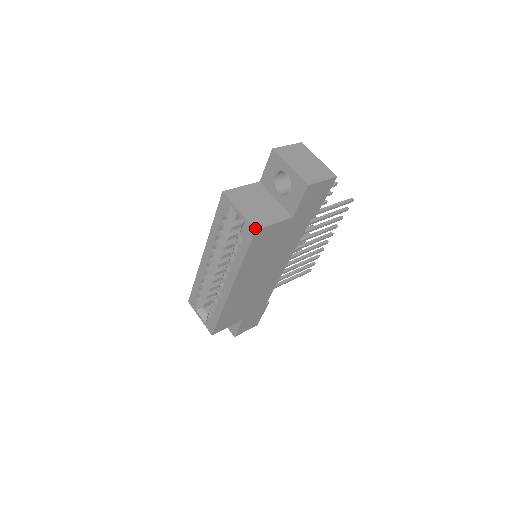
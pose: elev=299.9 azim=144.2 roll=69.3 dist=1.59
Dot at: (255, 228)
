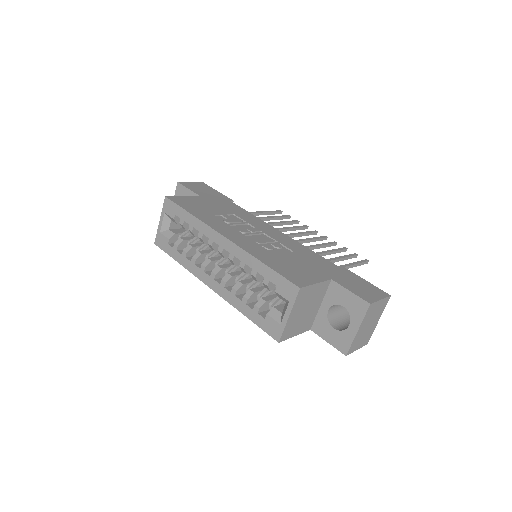
Dot at: (280, 340)
